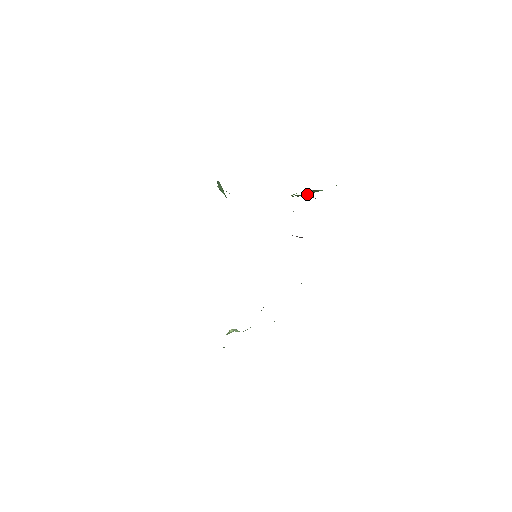
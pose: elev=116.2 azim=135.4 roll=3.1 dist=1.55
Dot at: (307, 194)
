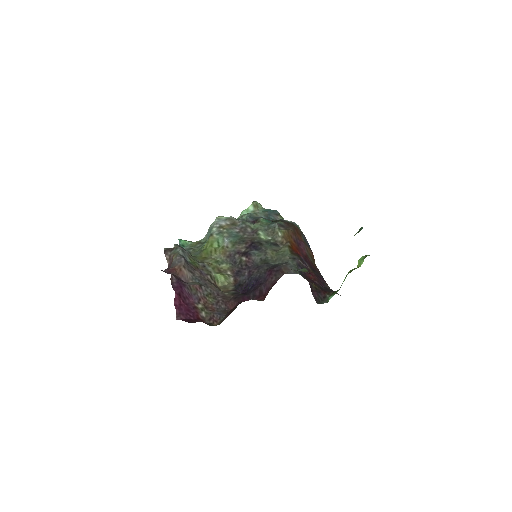
Dot at: occluded
